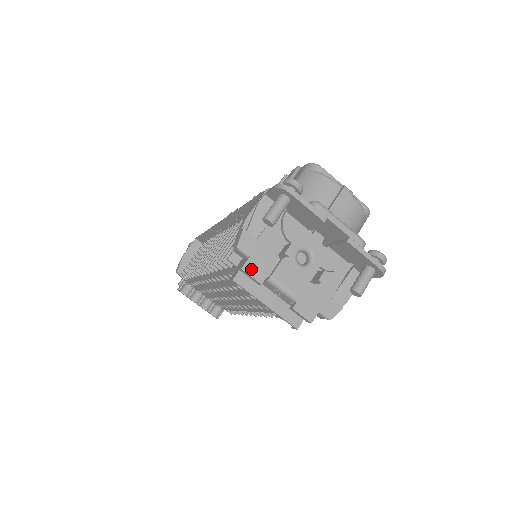
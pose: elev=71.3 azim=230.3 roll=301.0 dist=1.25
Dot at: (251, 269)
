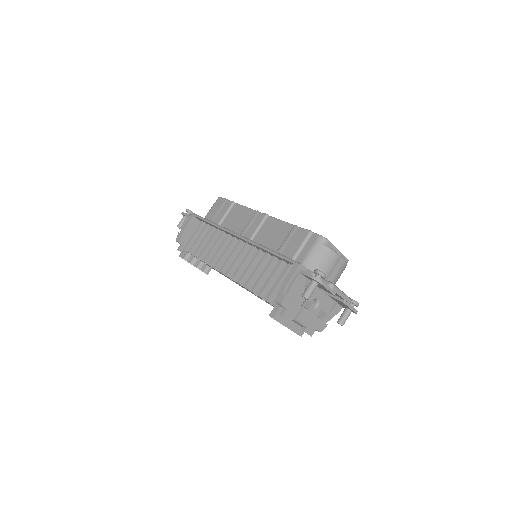
Dot at: (287, 316)
